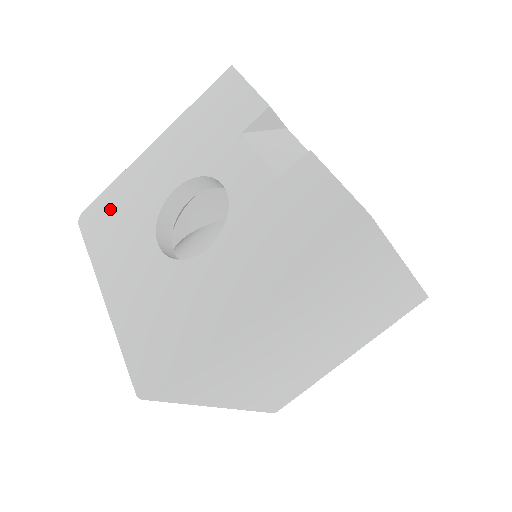
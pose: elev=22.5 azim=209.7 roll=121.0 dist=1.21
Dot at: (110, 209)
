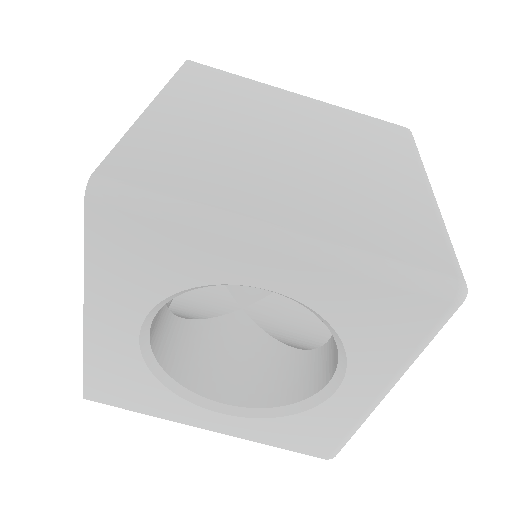
Dot at: occluded
